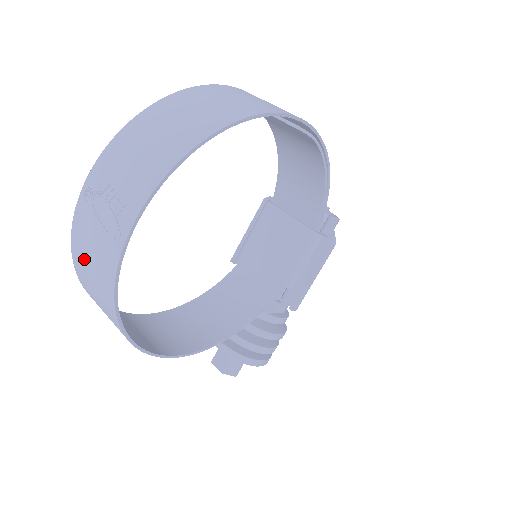
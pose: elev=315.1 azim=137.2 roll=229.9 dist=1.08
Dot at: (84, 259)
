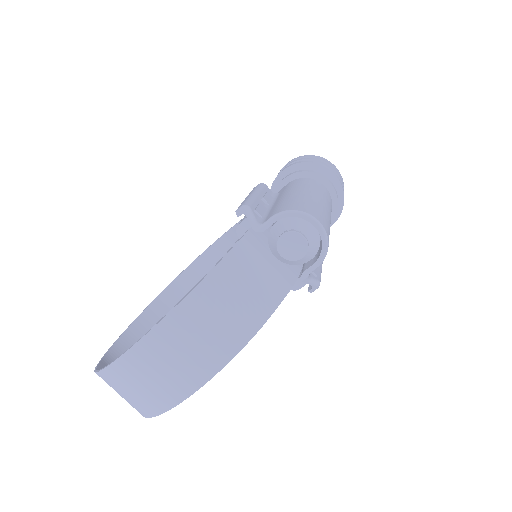
Dot at: (149, 329)
